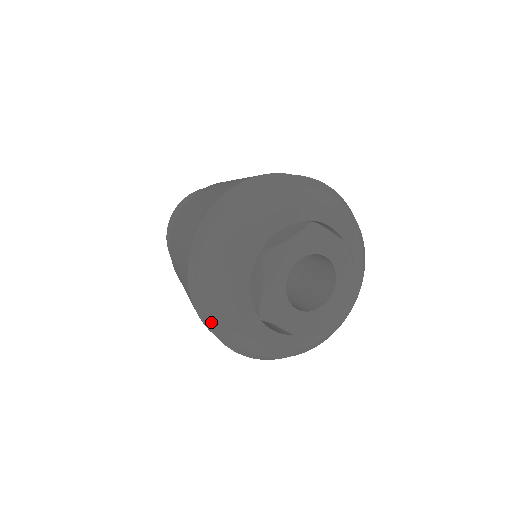
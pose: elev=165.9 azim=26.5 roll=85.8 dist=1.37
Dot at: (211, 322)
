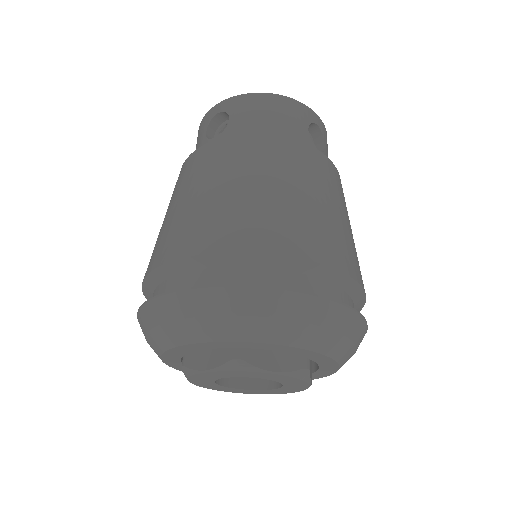
Dot at: (142, 317)
